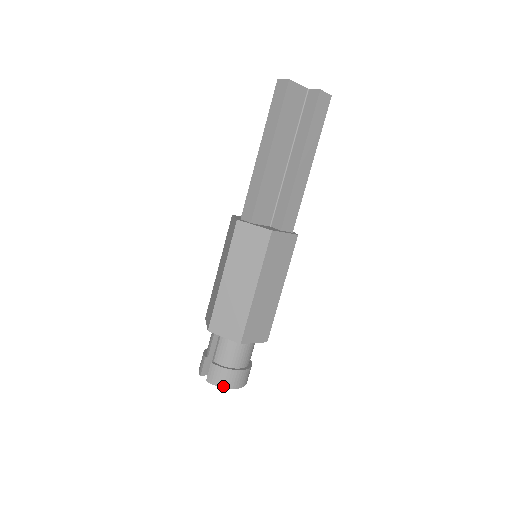
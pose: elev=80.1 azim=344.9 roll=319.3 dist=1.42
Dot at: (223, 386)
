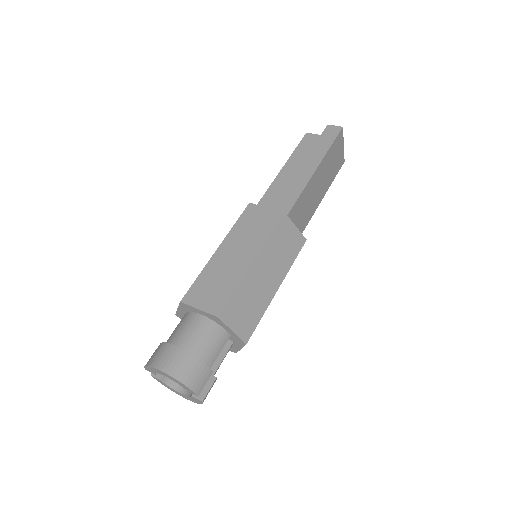
Dot at: (149, 364)
